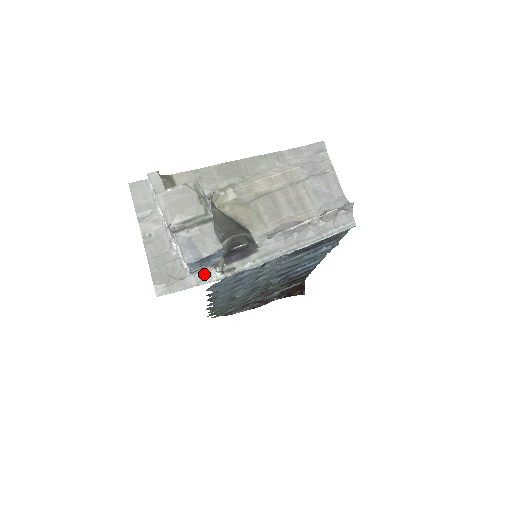
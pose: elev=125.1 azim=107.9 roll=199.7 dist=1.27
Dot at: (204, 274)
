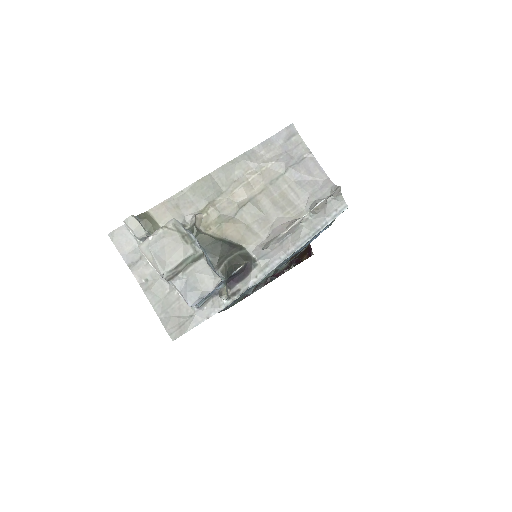
Dot at: (211, 305)
